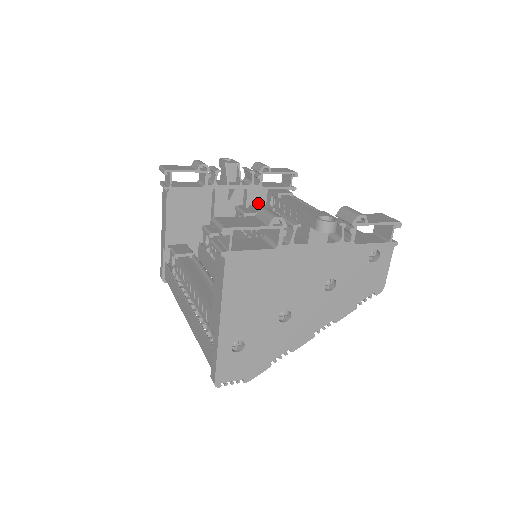
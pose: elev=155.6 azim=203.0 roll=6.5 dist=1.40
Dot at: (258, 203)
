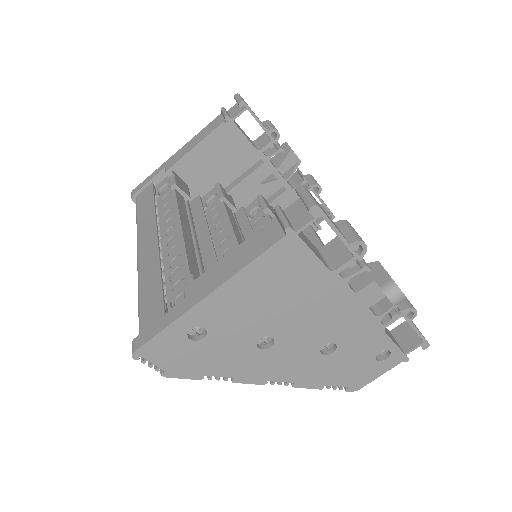
Dot at: occluded
